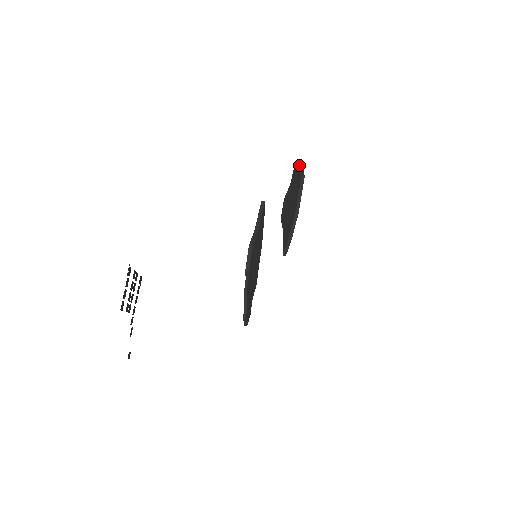
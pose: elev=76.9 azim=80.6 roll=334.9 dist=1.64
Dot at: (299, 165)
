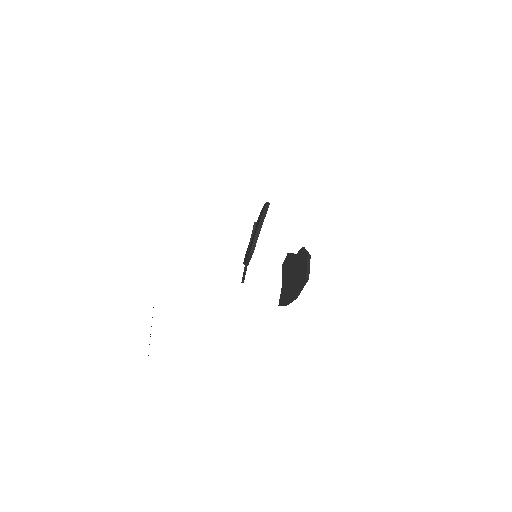
Dot at: (306, 261)
